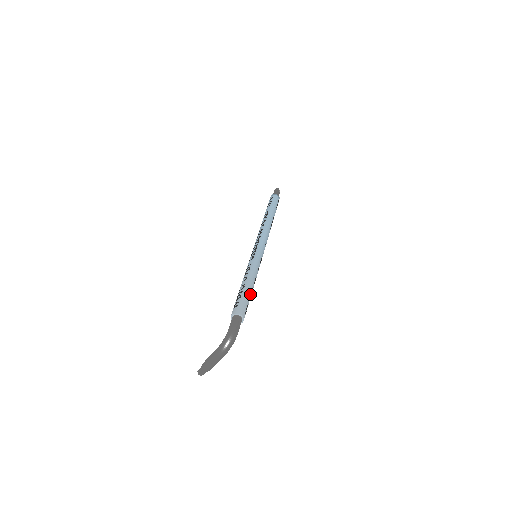
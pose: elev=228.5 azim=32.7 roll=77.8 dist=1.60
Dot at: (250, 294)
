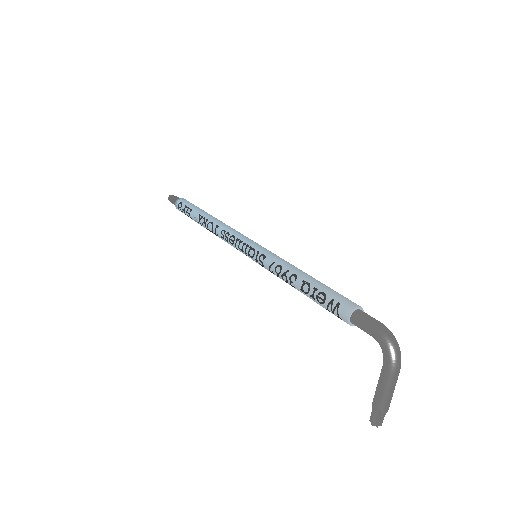
Dot at: (323, 284)
